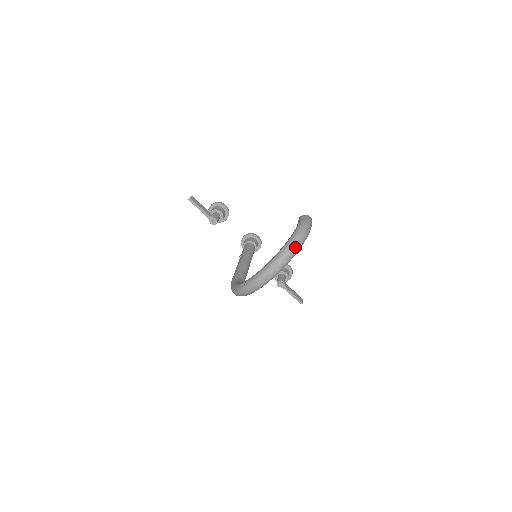
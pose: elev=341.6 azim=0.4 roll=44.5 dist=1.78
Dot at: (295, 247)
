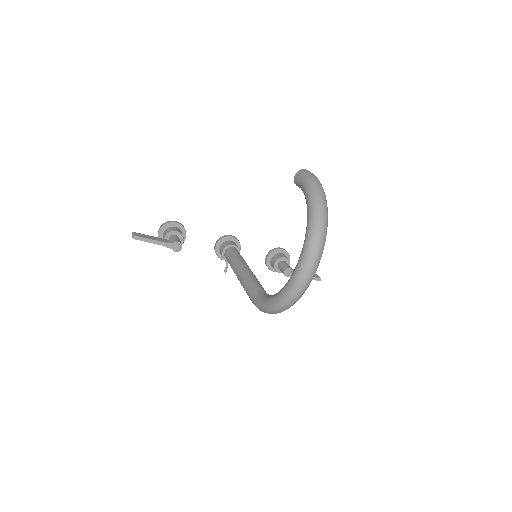
Dot at: (324, 212)
